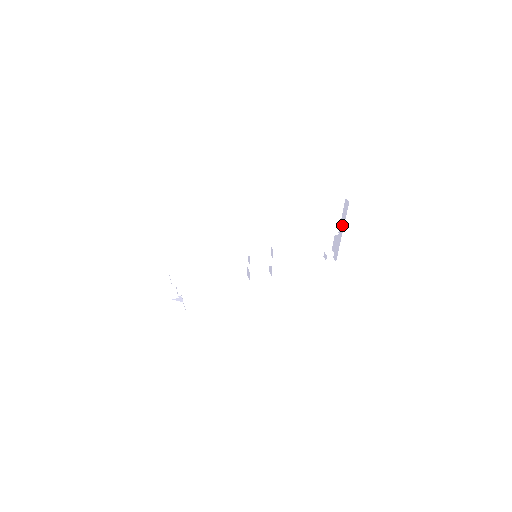
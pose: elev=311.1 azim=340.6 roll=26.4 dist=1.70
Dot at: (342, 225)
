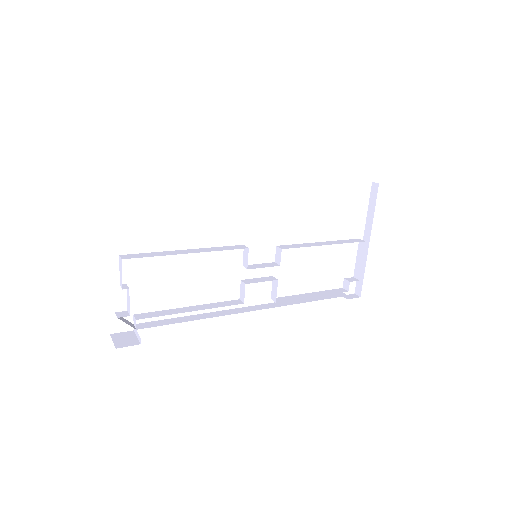
Dot at: (368, 228)
